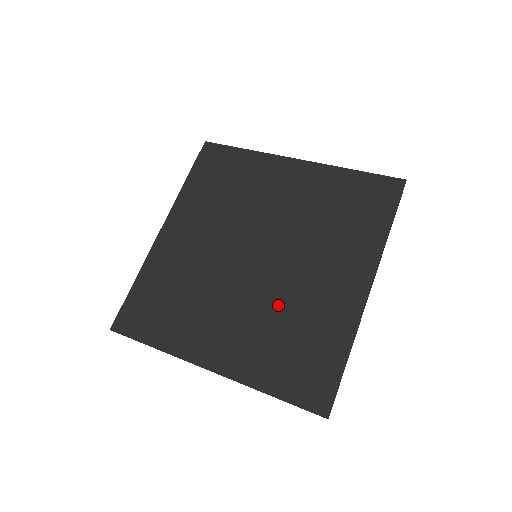
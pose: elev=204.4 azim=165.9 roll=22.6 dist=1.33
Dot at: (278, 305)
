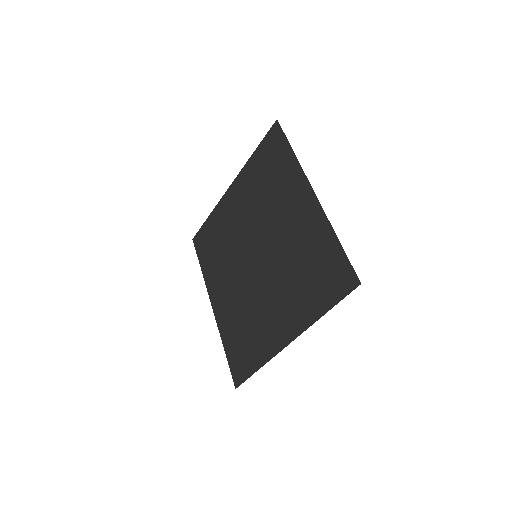
Dot at: (286, 264)
